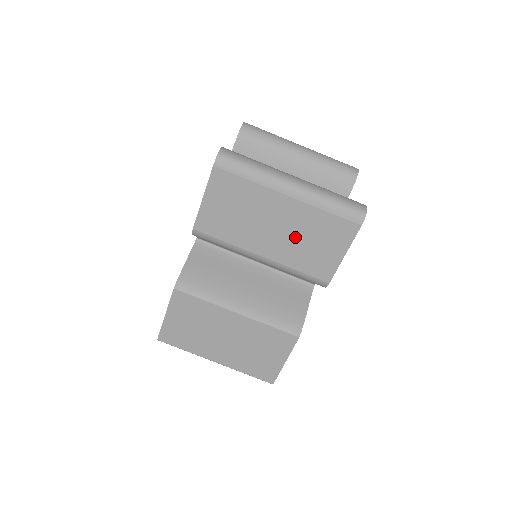
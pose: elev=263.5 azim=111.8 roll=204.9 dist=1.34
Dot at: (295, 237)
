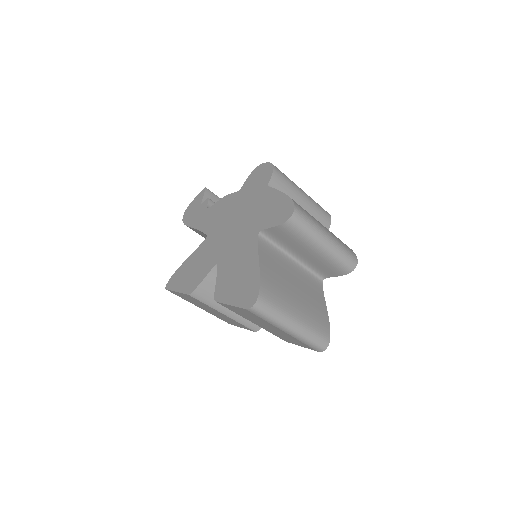
Dot at: (278, 333)
